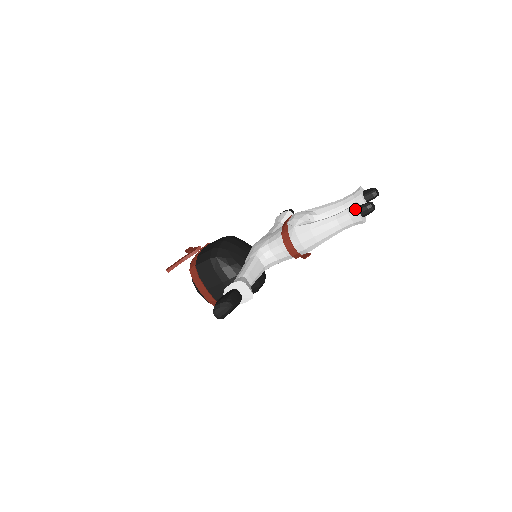
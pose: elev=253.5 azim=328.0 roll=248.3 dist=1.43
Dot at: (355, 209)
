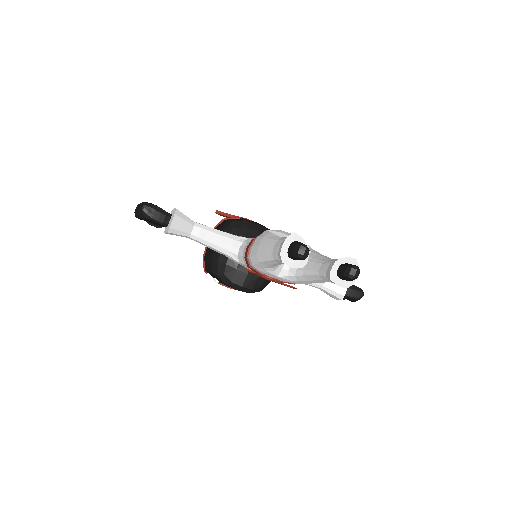
Dot at: (287, 236)
